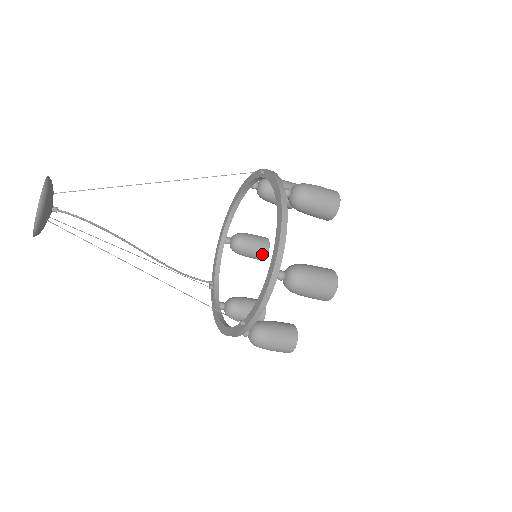
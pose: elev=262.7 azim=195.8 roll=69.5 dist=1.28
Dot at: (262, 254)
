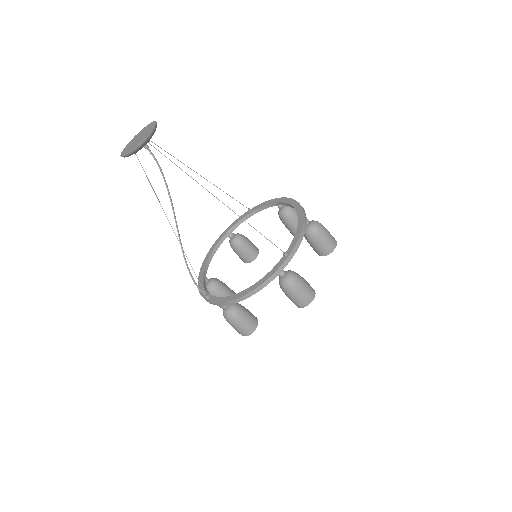
Dot at: occluded
